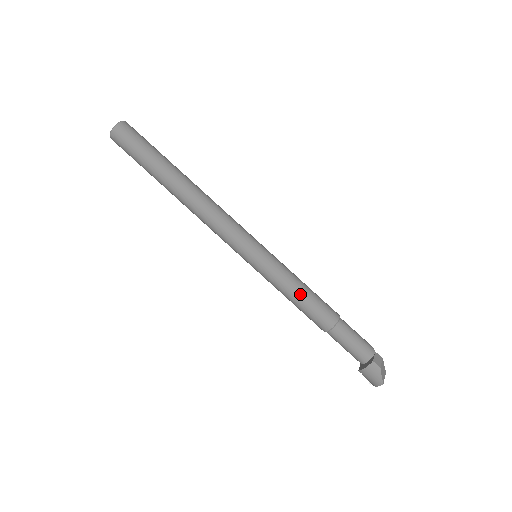
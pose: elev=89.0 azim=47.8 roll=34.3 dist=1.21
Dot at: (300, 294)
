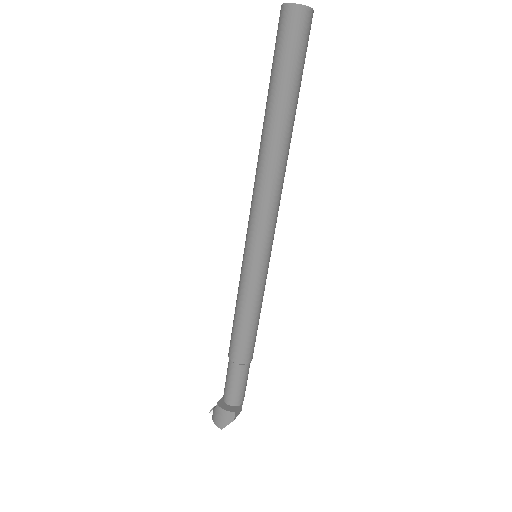
Dot at: (250, 321)
